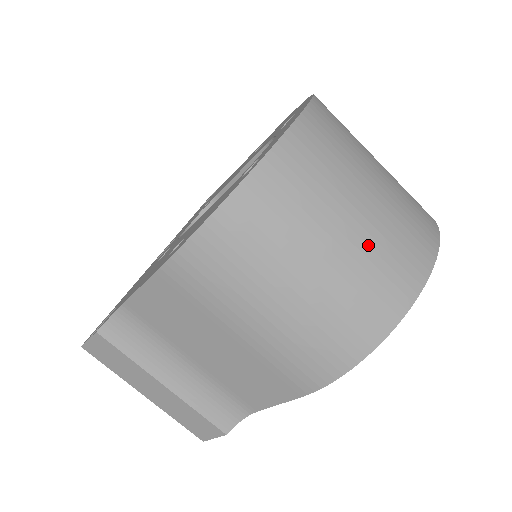
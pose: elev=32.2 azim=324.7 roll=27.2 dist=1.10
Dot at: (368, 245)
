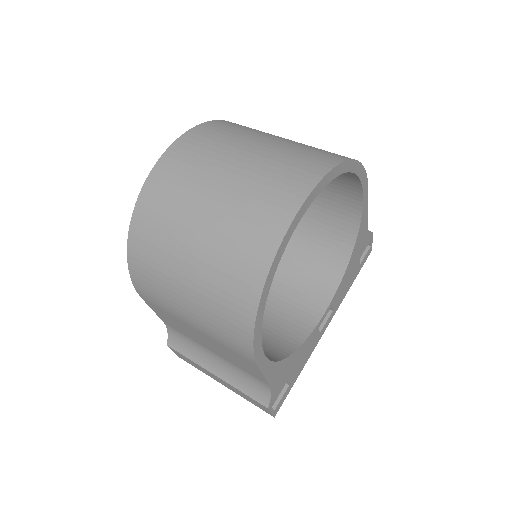
Dot at: (220, 231)
